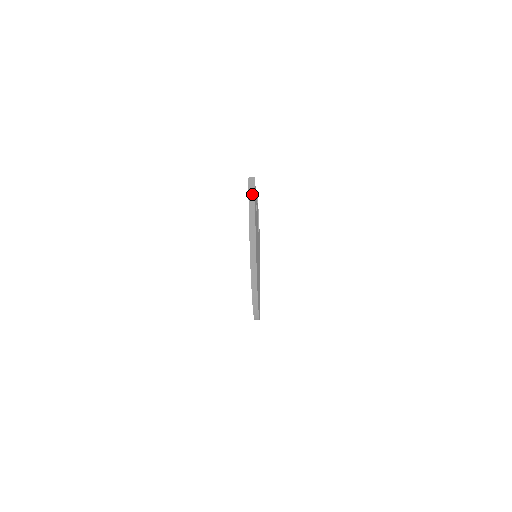
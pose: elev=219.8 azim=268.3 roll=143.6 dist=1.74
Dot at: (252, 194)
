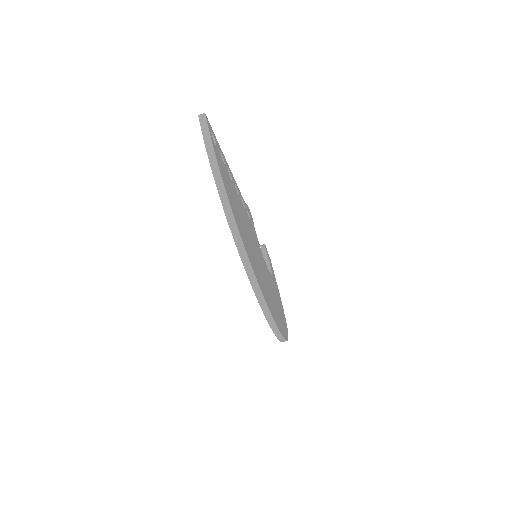
Dot at: (205, 127)
